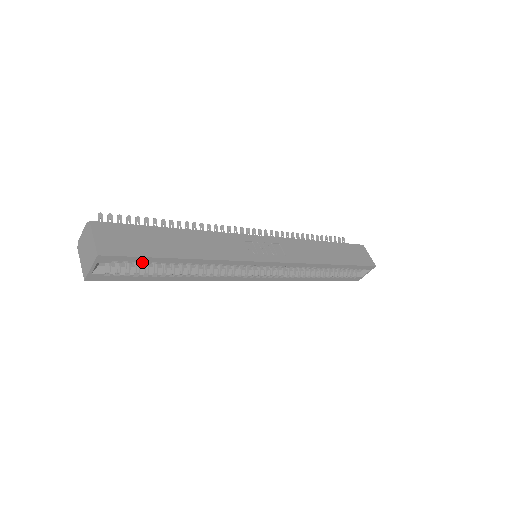
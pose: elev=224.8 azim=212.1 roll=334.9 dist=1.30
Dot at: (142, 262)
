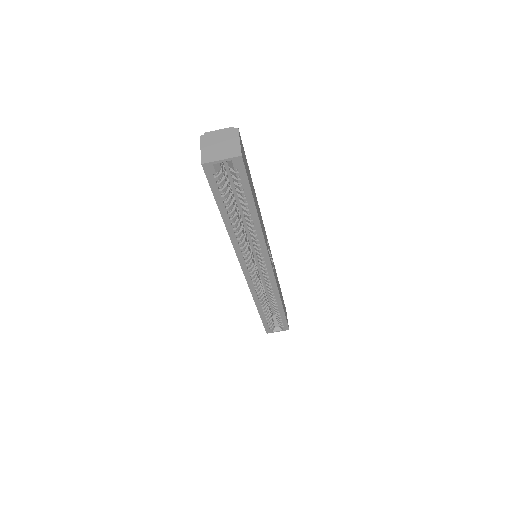
Dot at: (229, 189)
